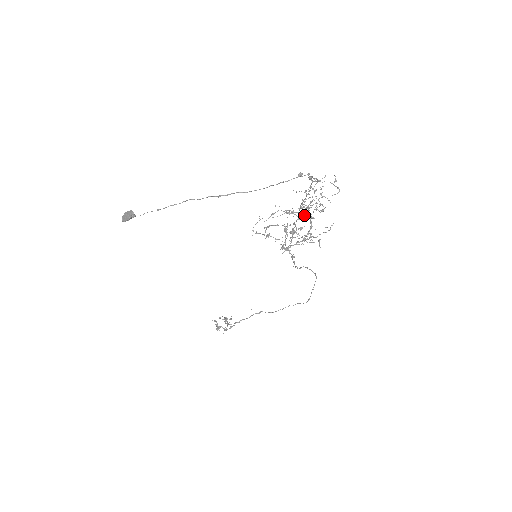
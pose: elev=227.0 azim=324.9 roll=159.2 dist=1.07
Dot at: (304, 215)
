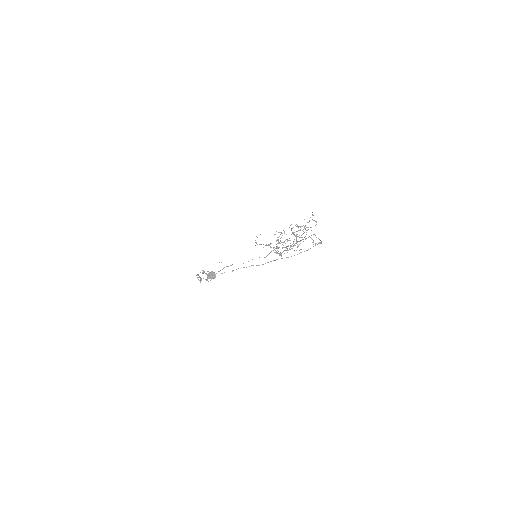
Dot at: (291, 234)
